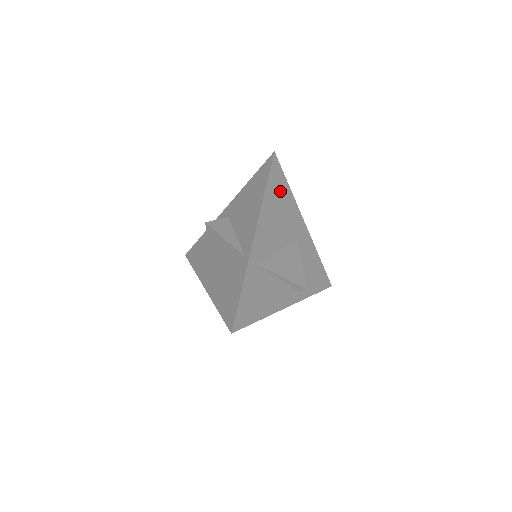
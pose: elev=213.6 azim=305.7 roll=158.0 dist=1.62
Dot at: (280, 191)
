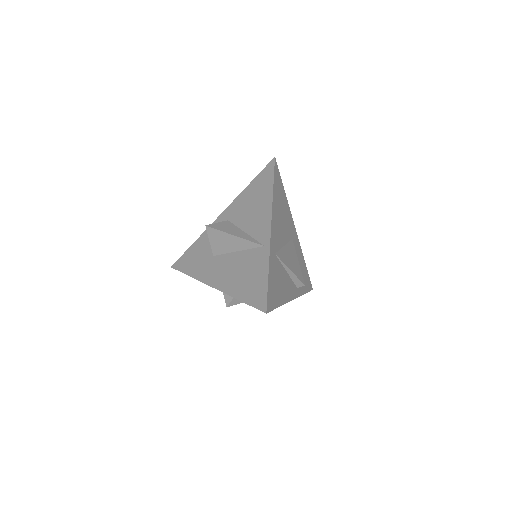
Dot at: (280, 192)
